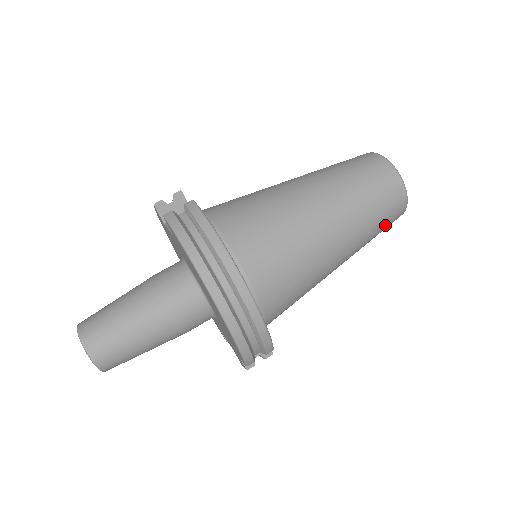
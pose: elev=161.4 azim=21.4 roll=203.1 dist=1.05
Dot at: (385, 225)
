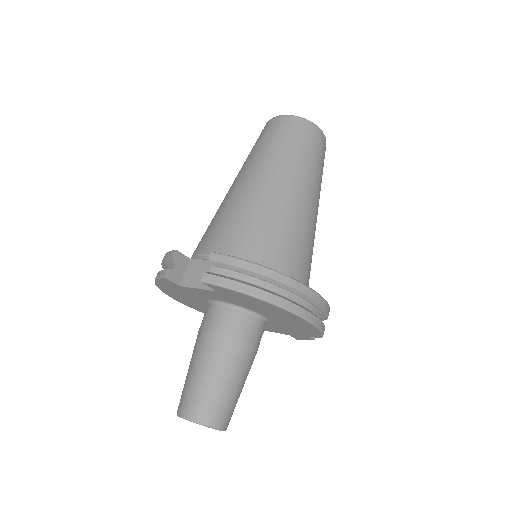
Dot at: occluded
